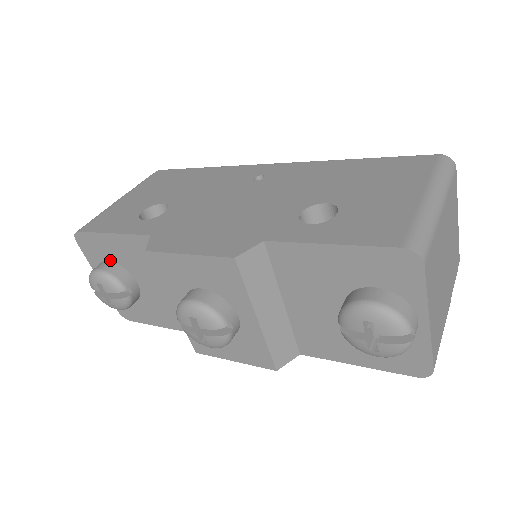
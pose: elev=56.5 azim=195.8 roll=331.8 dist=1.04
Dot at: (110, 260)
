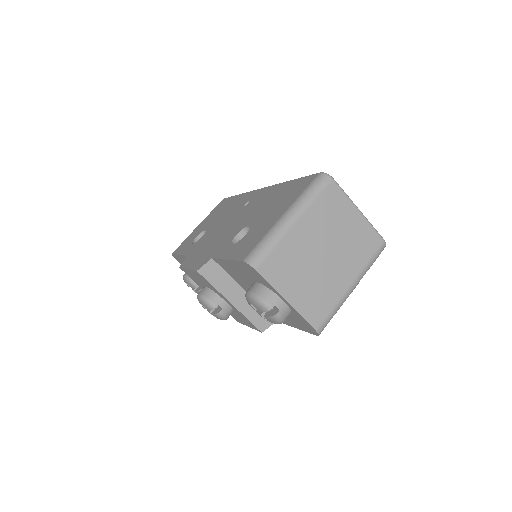
Dot at: occluded
